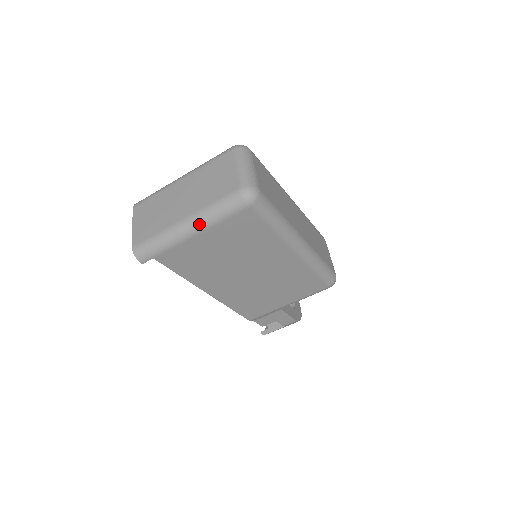
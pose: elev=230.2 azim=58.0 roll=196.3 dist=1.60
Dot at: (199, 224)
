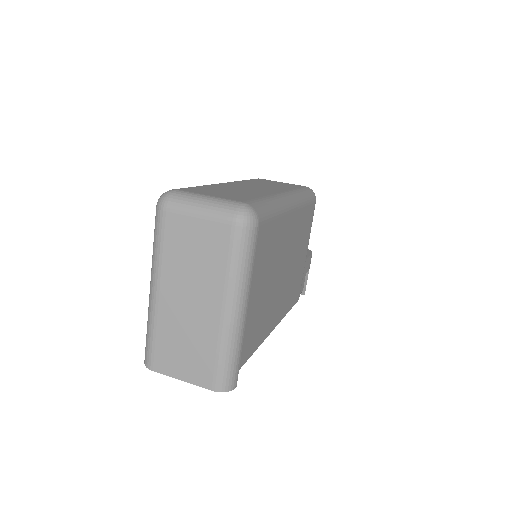
Dot at: (241, 295)
